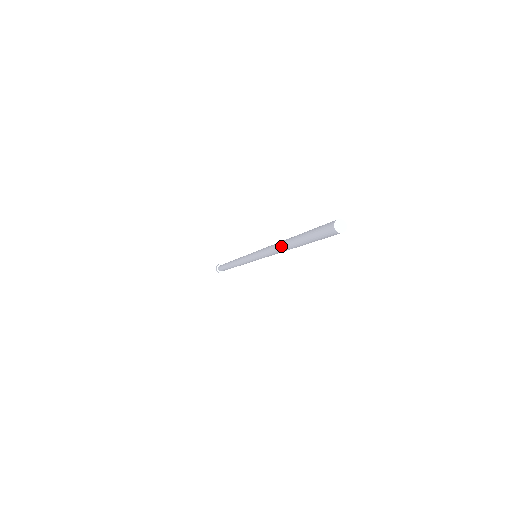
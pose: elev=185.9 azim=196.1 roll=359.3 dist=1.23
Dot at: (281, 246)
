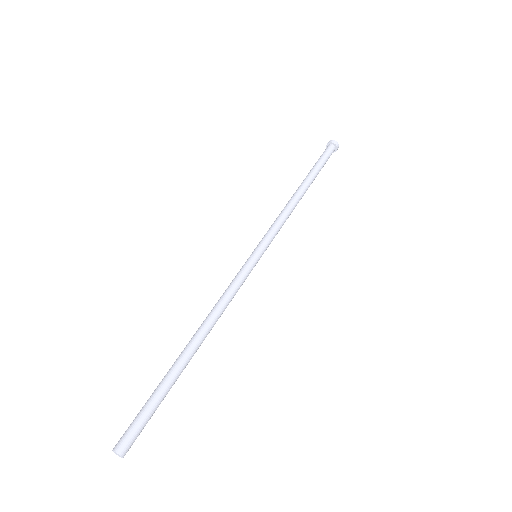
Dot at: (196, 332)
